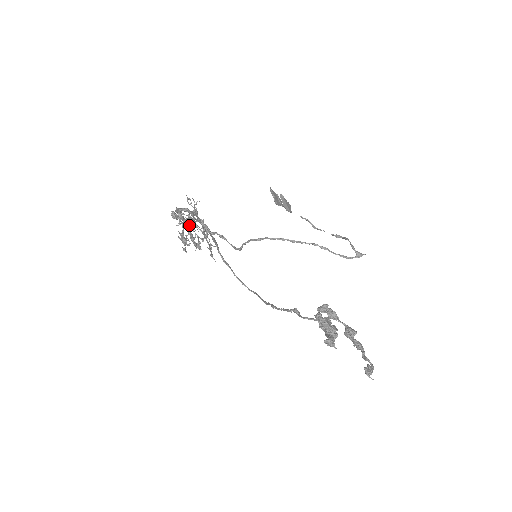
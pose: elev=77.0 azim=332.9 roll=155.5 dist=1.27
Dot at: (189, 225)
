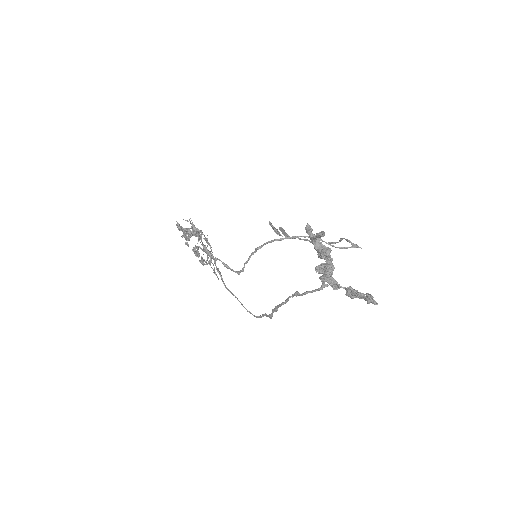
Dot at: occluded
